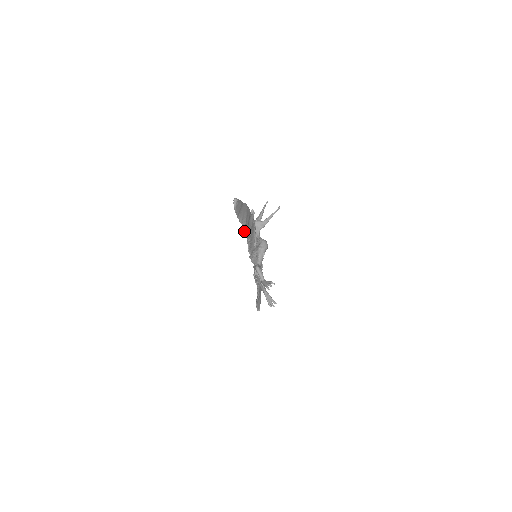
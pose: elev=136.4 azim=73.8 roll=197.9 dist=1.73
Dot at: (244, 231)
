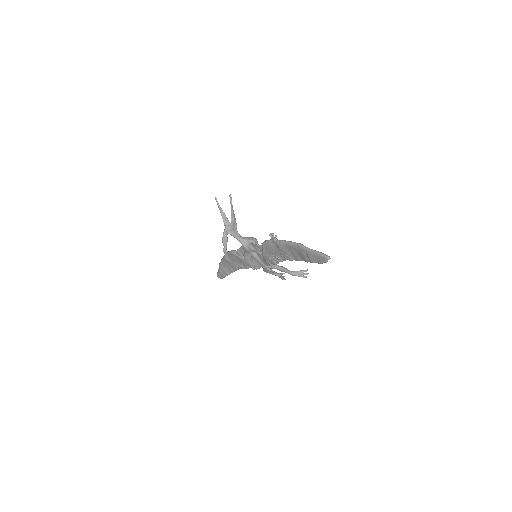
Dot at: occluded
